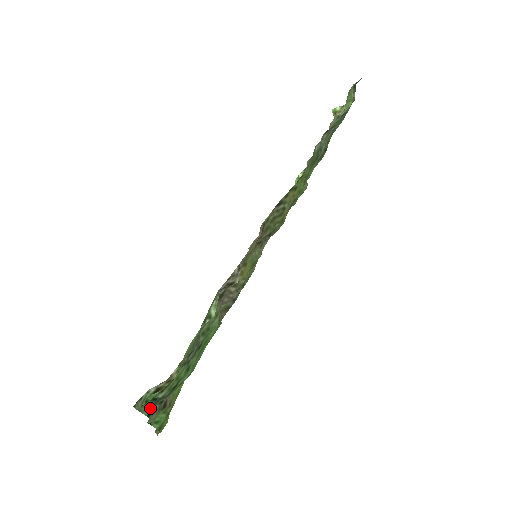
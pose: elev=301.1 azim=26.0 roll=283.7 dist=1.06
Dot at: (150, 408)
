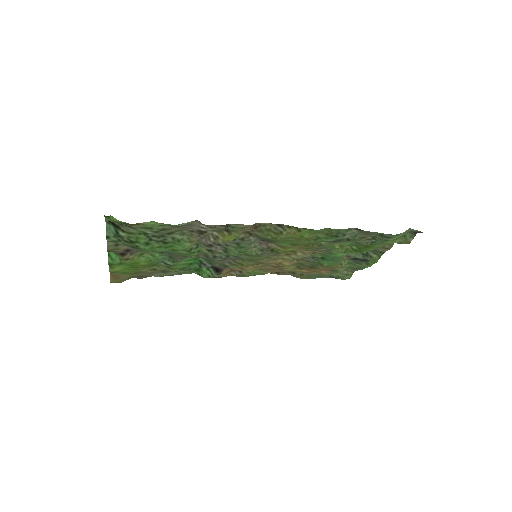
Dot at: (112, 234)
